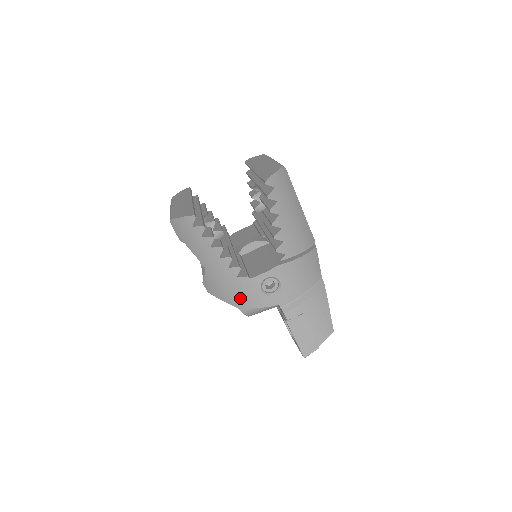
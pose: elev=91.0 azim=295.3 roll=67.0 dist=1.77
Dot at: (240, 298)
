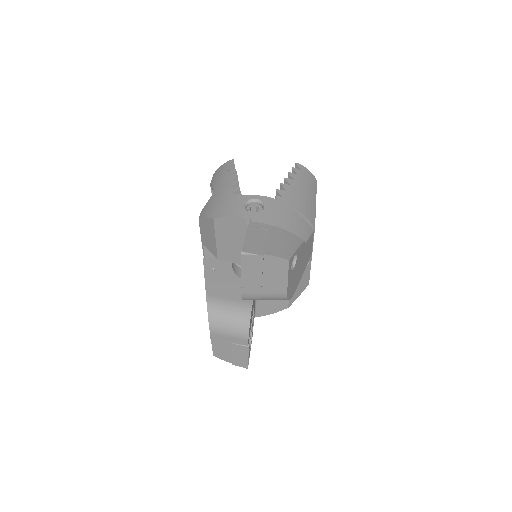
Dot at: (222, 209)
